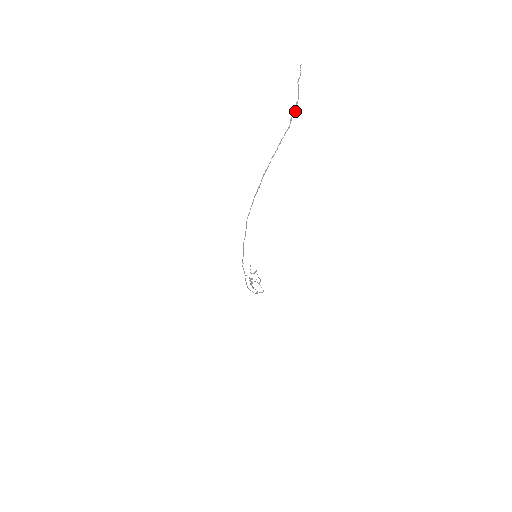
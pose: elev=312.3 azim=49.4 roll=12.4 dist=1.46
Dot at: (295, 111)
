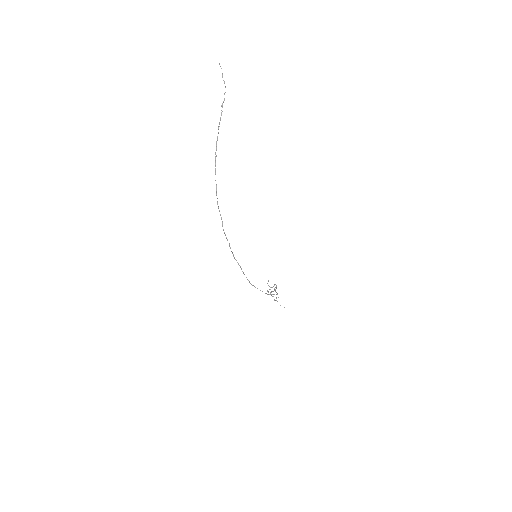
Dot at: (224, 99)
